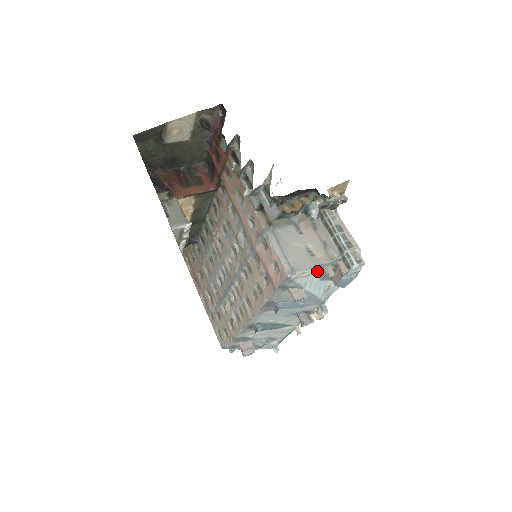
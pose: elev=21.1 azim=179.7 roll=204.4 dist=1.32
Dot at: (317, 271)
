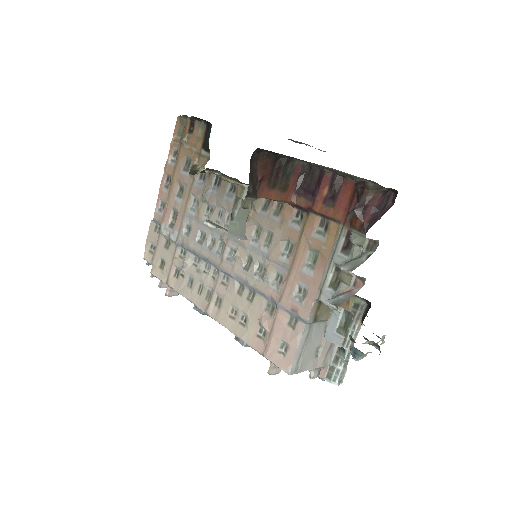
Dot at: occluded
